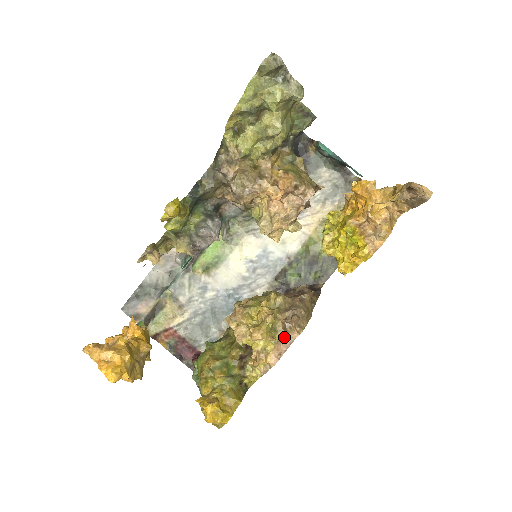
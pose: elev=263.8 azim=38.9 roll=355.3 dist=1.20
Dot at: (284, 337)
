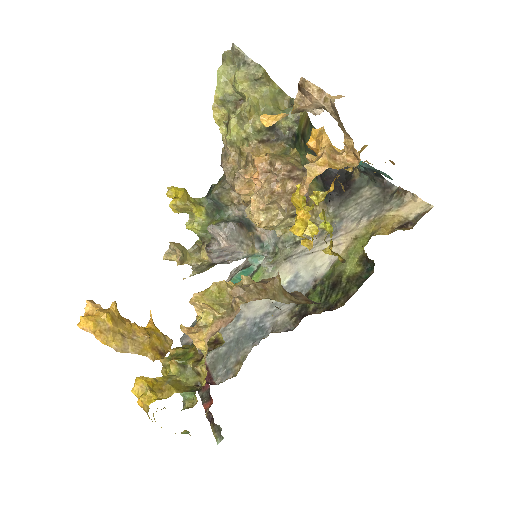
Dot at: (229, 315)
